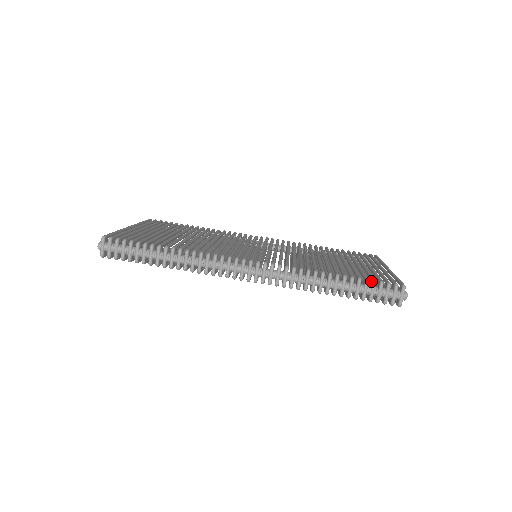
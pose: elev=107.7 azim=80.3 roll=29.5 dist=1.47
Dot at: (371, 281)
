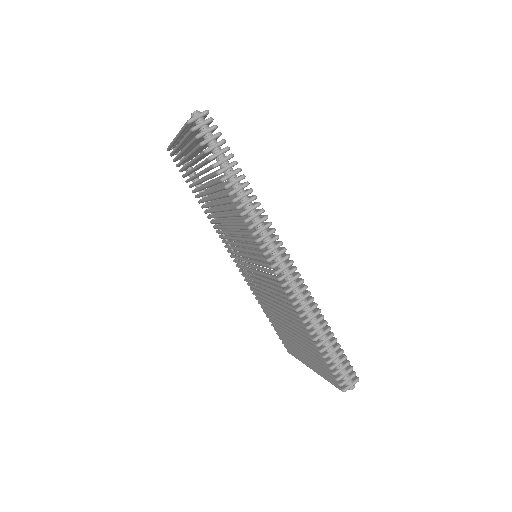
Dot at: (342, 354)
